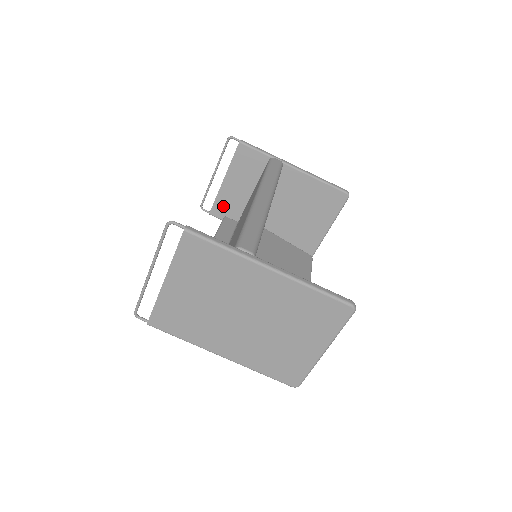
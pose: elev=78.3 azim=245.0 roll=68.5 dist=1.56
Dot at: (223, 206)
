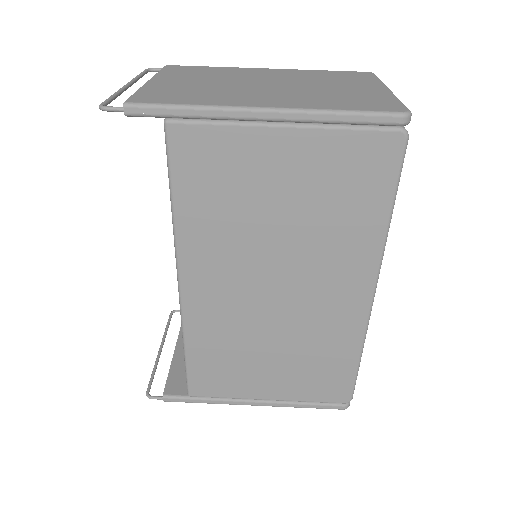
Dot at: (183, 377)
